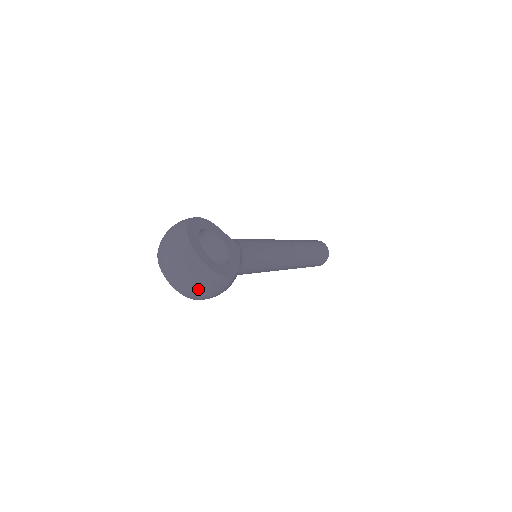
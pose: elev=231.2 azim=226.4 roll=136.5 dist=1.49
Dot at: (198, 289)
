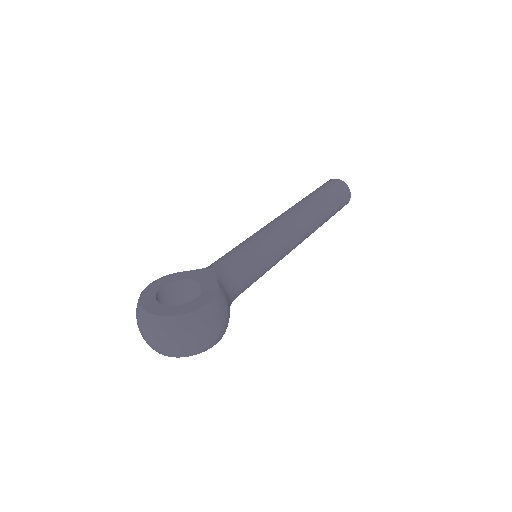
Dot at: (192, 340)
